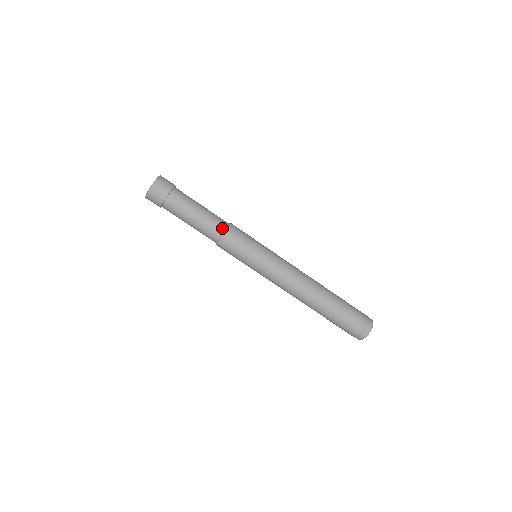
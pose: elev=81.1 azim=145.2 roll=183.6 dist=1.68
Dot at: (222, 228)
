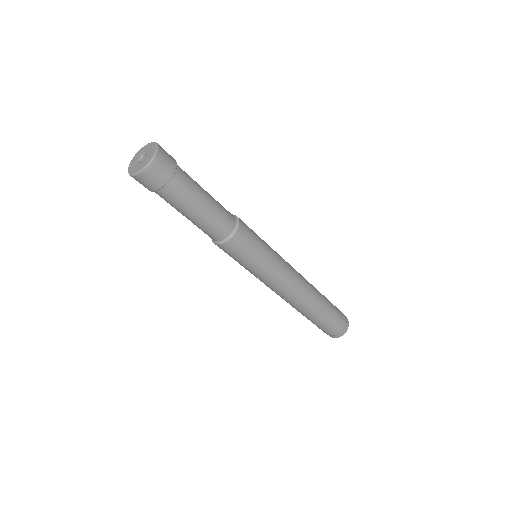
Dot at: (232, 225)
